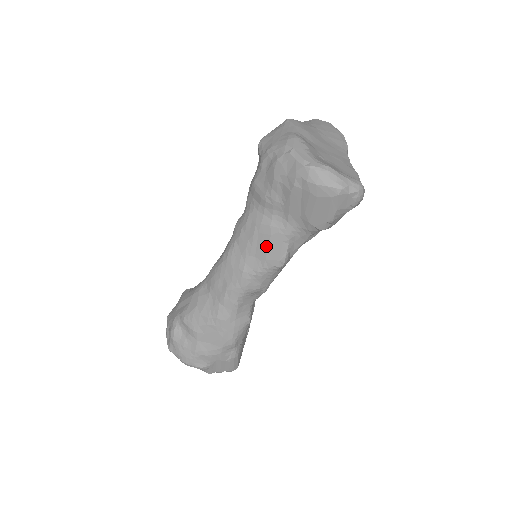
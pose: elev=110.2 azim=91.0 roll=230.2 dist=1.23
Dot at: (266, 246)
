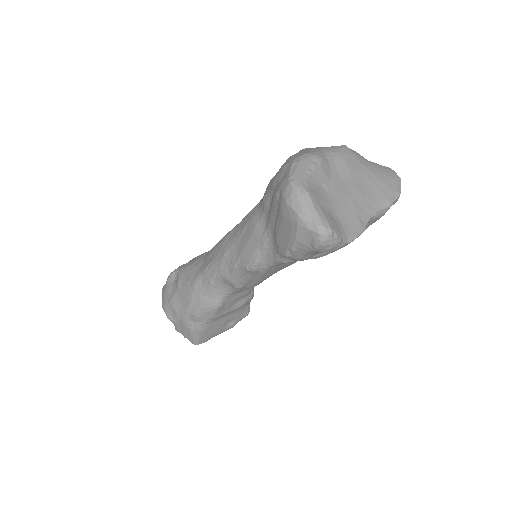
Dot at: (246, 242)
